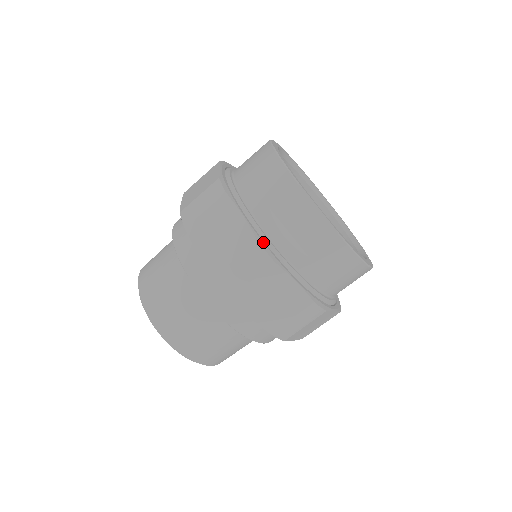
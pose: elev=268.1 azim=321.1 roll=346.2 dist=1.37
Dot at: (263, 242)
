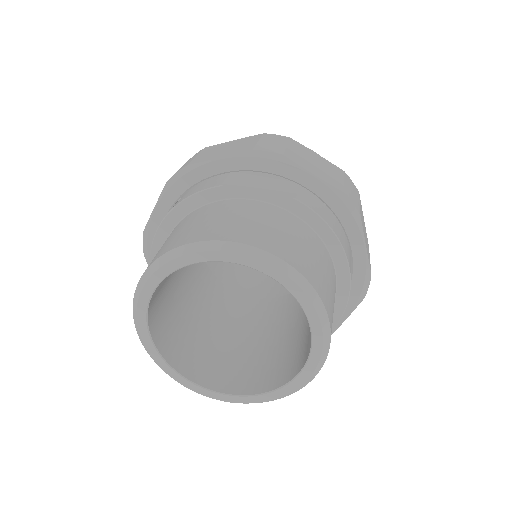
Dot at: occluded
